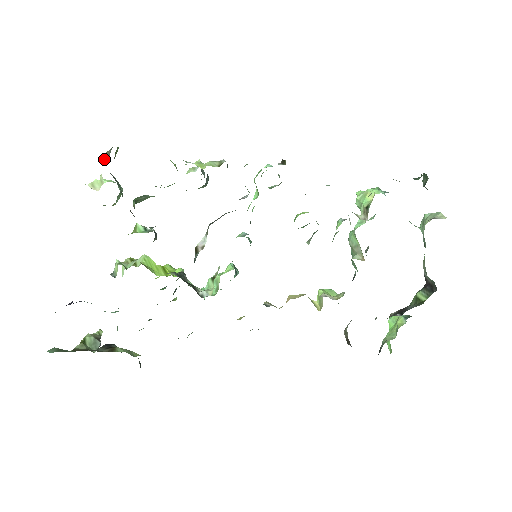
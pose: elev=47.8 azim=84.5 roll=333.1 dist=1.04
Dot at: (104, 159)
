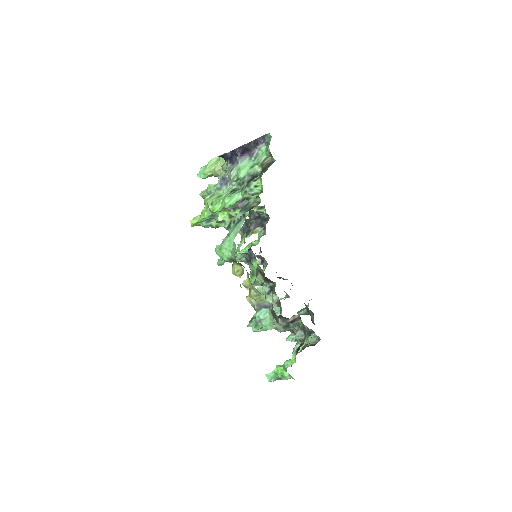
Dot at: occluded
